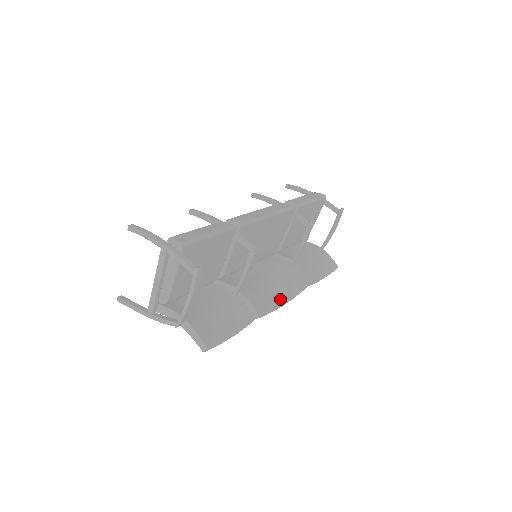
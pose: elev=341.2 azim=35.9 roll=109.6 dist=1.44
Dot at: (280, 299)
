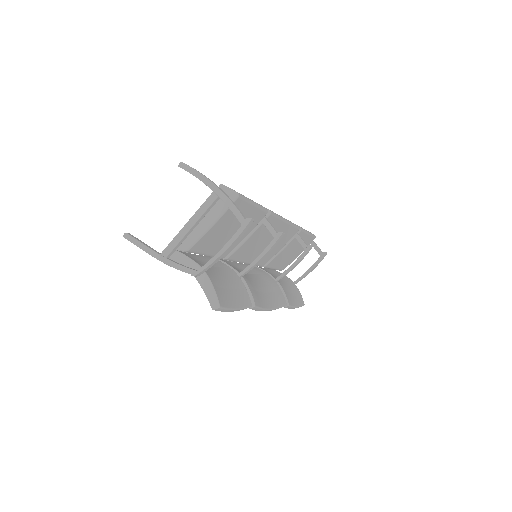
Dot at: (268, 303)
